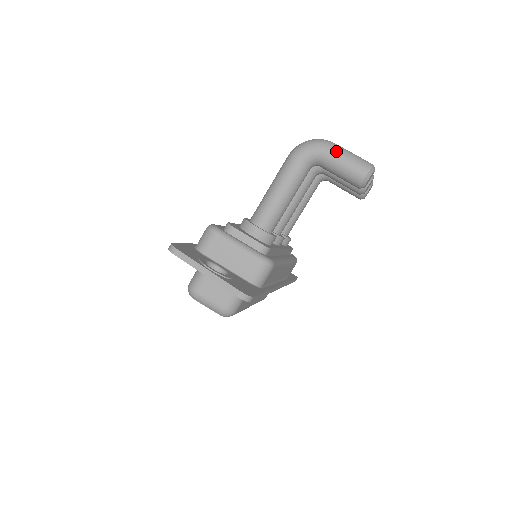
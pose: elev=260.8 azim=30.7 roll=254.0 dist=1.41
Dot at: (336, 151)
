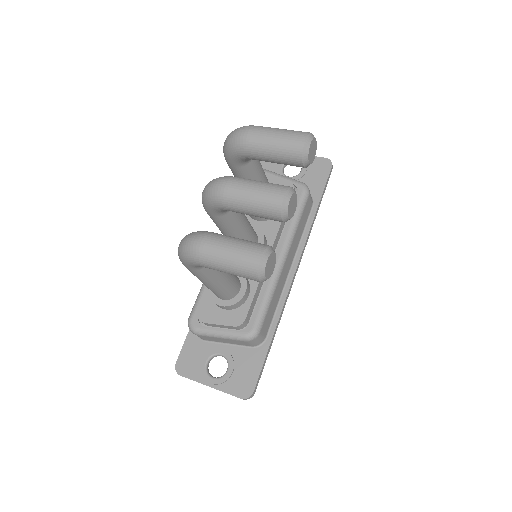
Dot at: (211, 265)
